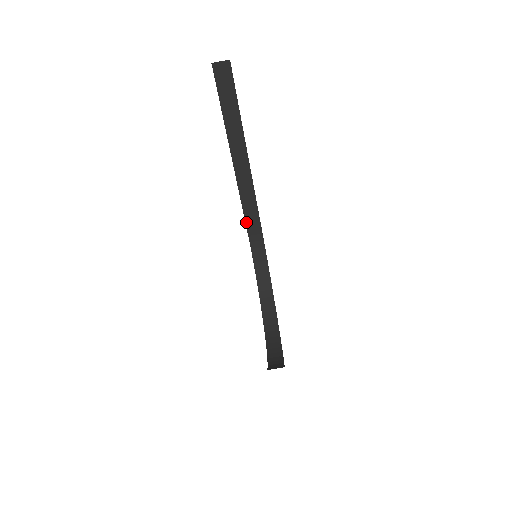
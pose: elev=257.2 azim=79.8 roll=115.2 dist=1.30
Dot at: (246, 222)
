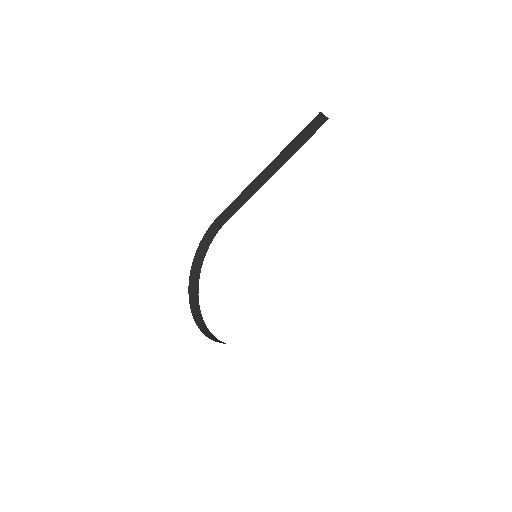
Dot at: (223, 212)
